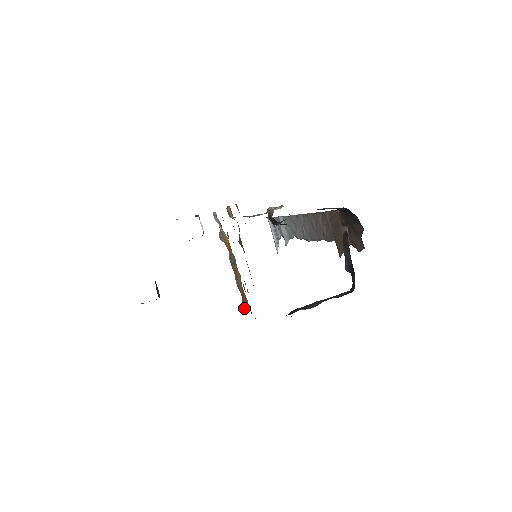
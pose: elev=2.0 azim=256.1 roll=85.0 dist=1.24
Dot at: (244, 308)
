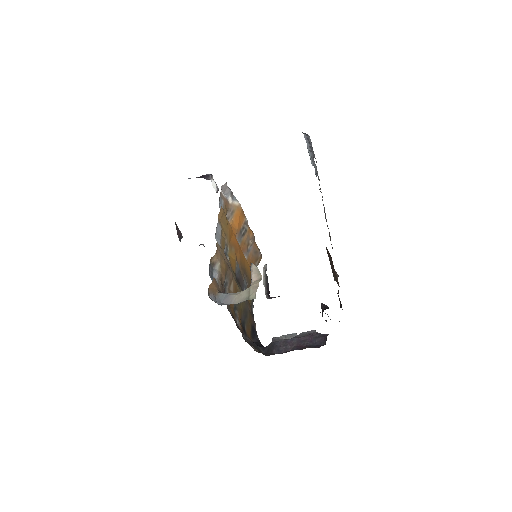
Dot at: occluded
